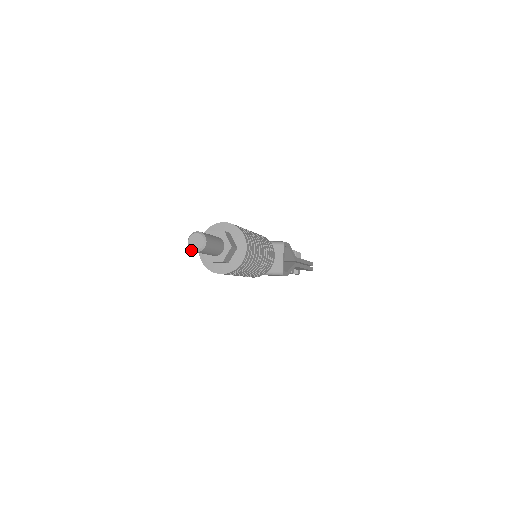
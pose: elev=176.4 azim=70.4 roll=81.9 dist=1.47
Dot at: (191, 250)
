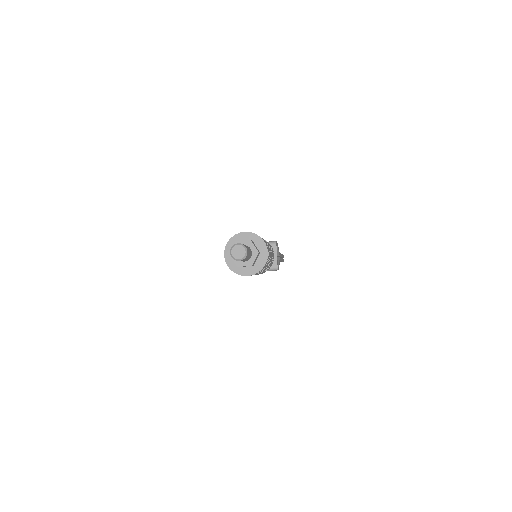
Dot at: (234, 259)
